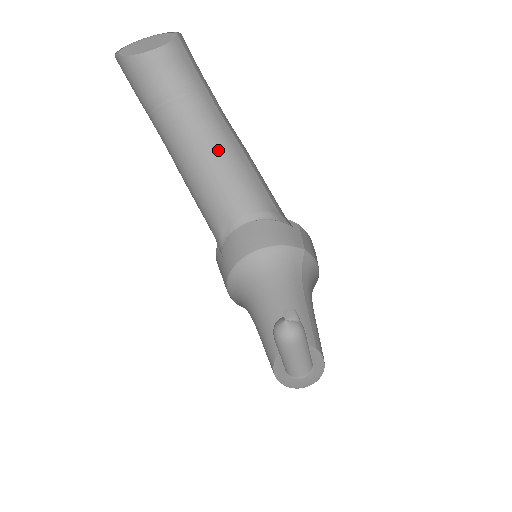
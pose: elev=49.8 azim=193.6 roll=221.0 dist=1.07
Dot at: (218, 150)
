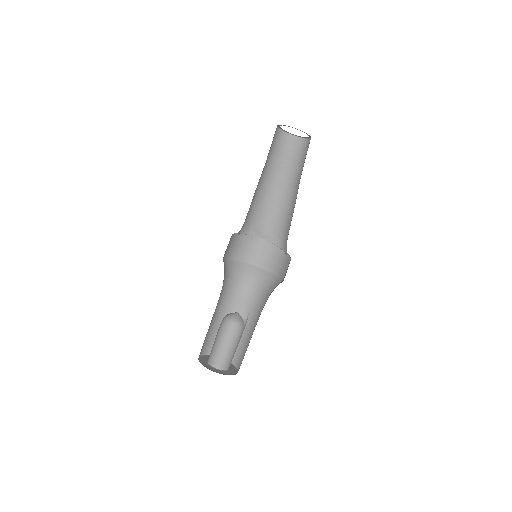
Dot at: (286, 198)
